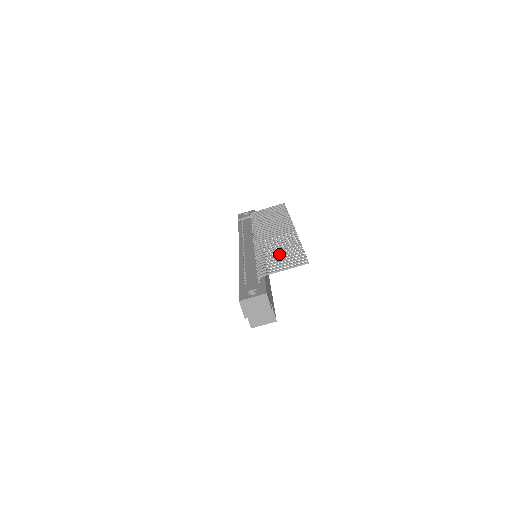
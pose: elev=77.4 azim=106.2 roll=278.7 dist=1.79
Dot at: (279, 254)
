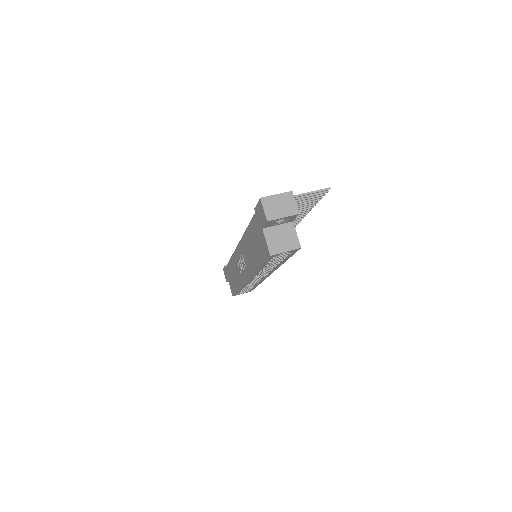
Dot at: occluded
